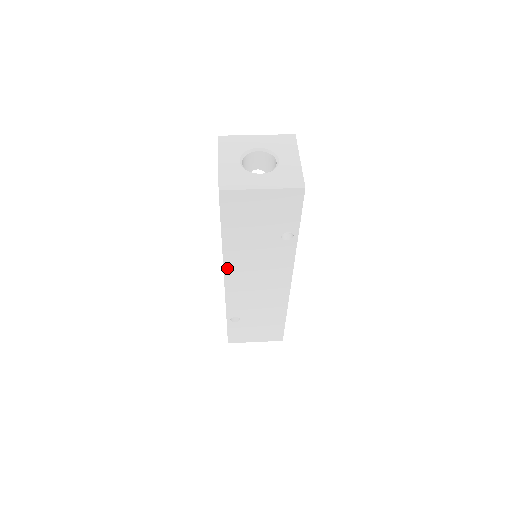
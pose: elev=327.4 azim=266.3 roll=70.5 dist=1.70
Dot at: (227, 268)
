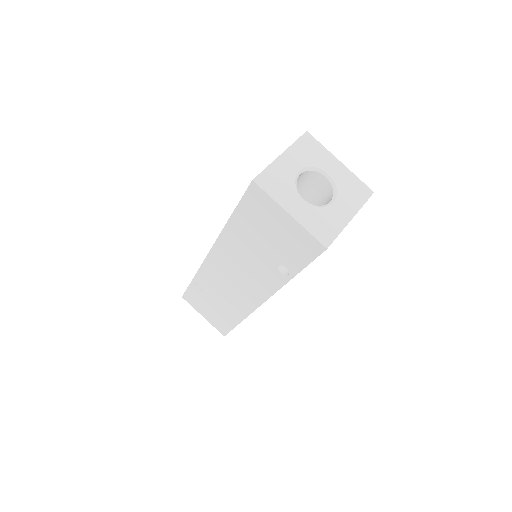
Dot at: occluded
